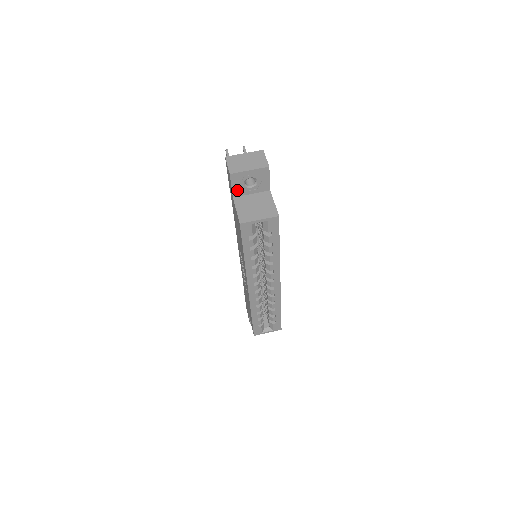
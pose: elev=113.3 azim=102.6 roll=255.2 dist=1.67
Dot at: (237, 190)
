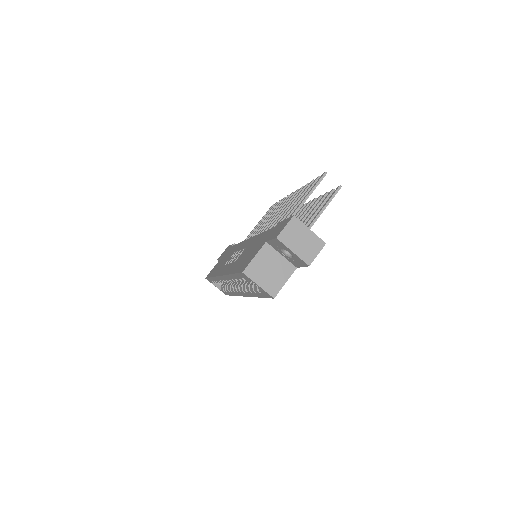
Dot at: (273, 244)
